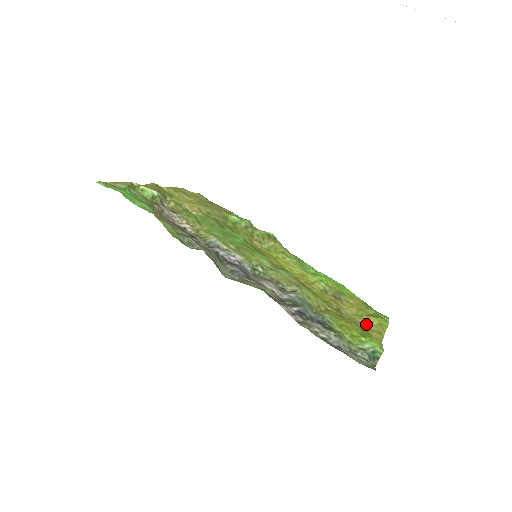
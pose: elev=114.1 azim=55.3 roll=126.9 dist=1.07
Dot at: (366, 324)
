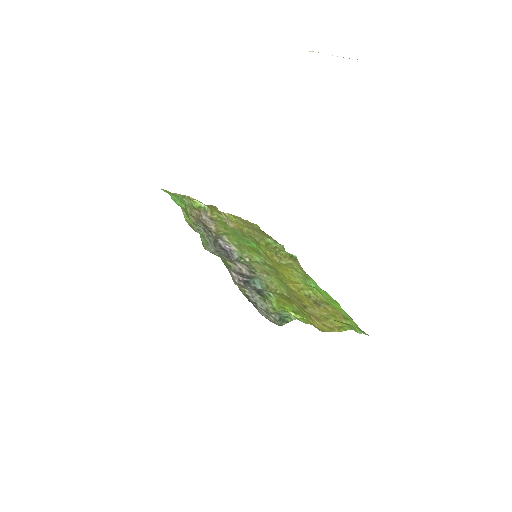
Dot at: (324, 321)
